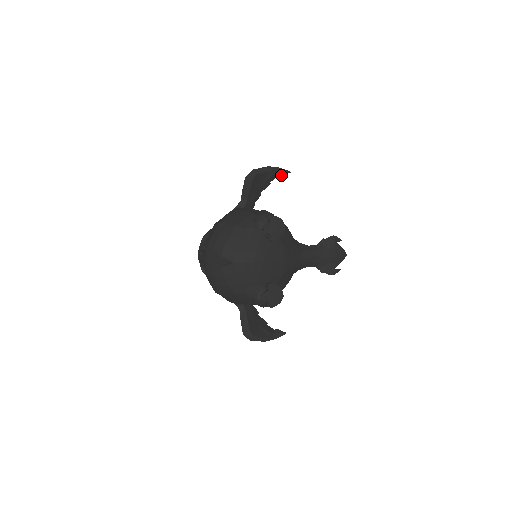
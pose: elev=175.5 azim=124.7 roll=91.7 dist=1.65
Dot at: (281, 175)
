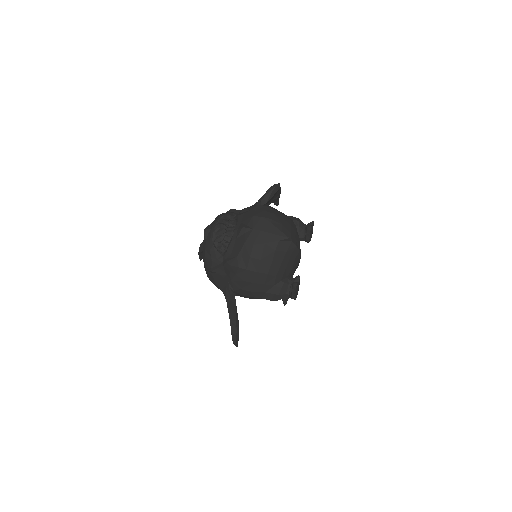
Dot at: (276, 203)
